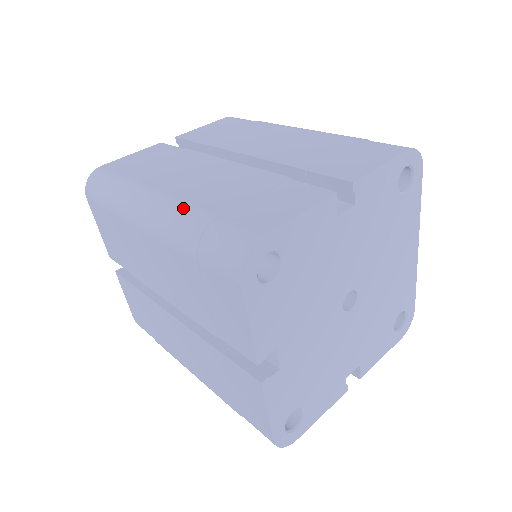
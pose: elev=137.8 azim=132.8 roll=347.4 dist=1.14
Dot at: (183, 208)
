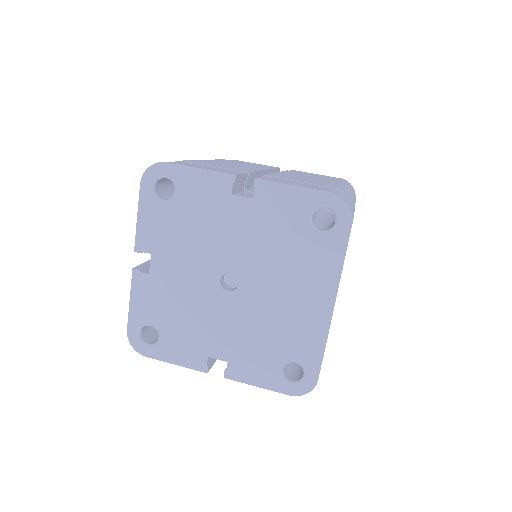
Dot at: occluded
